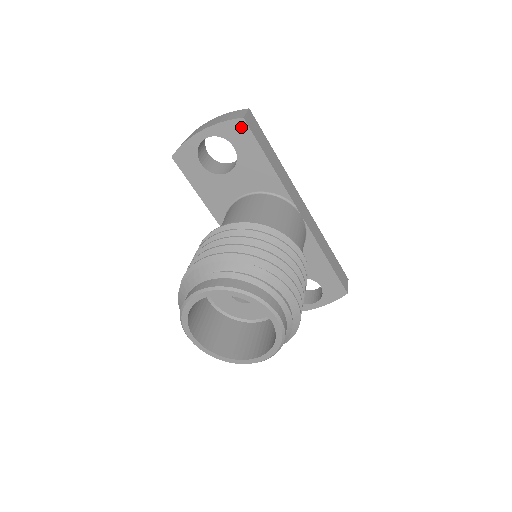
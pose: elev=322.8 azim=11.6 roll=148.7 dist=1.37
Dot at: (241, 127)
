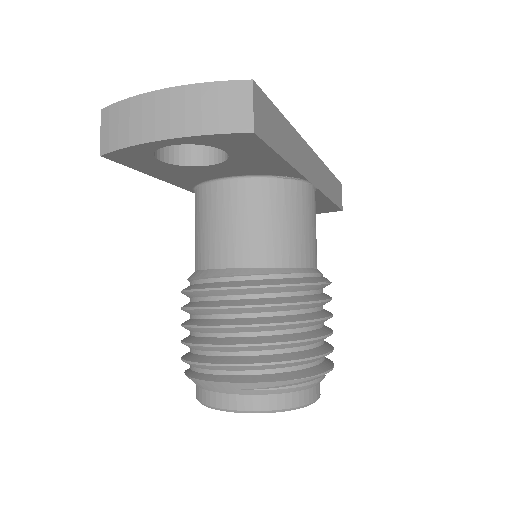
Dot at: (245, 139)
